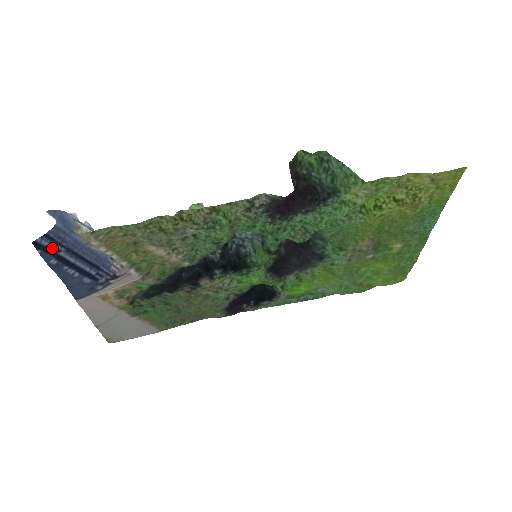
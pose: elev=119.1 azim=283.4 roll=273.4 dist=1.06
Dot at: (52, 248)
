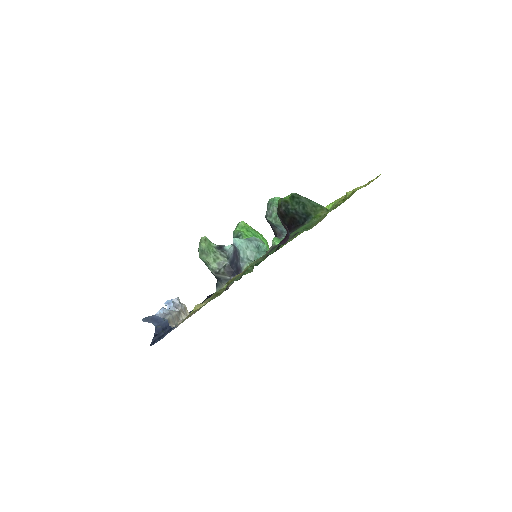
Dot at: (156, 338)
